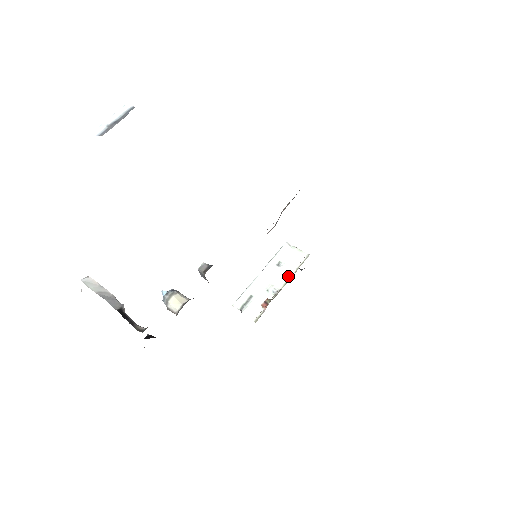
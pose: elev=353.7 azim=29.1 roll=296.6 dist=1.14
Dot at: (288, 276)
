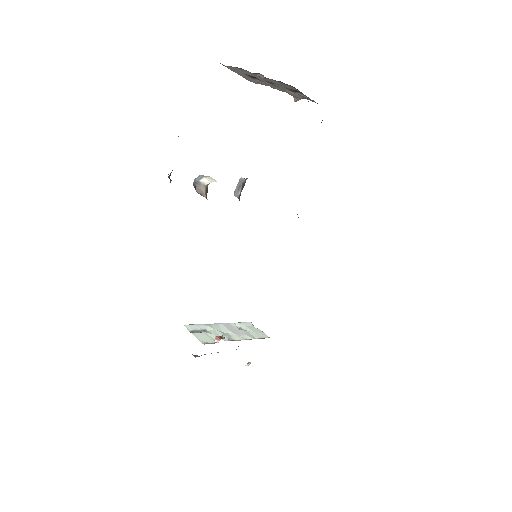
Dot at: (247, 338)
